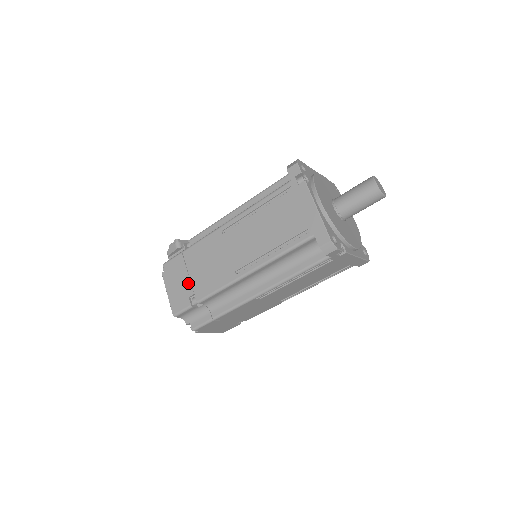
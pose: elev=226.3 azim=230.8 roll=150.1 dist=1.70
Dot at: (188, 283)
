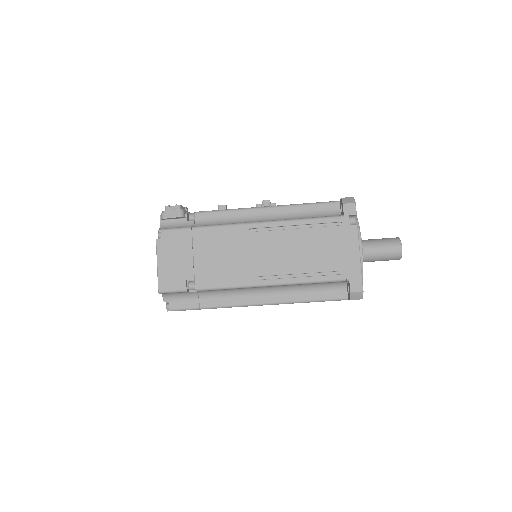
Dot at: (190, 265)
